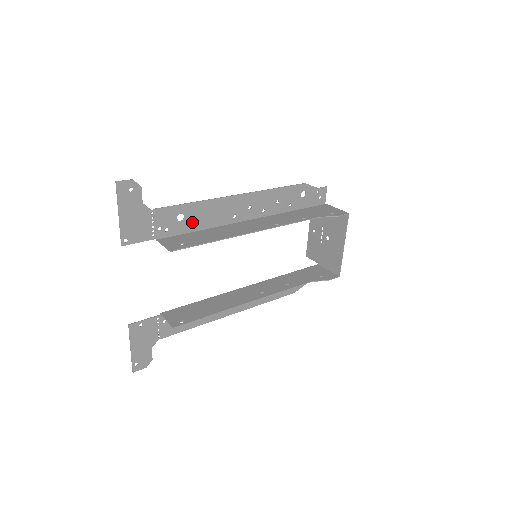
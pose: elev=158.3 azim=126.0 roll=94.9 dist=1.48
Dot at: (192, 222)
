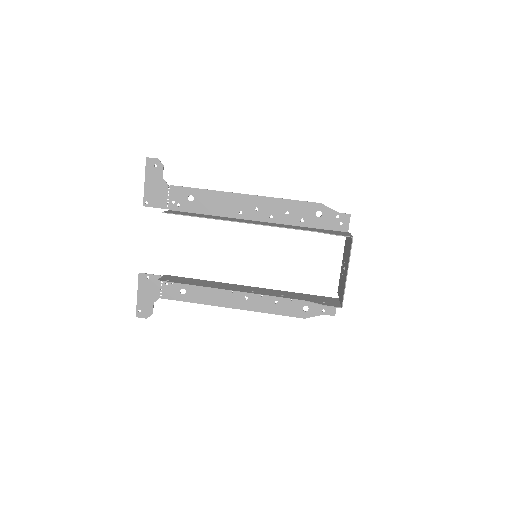
Dot at: (200, 205)
